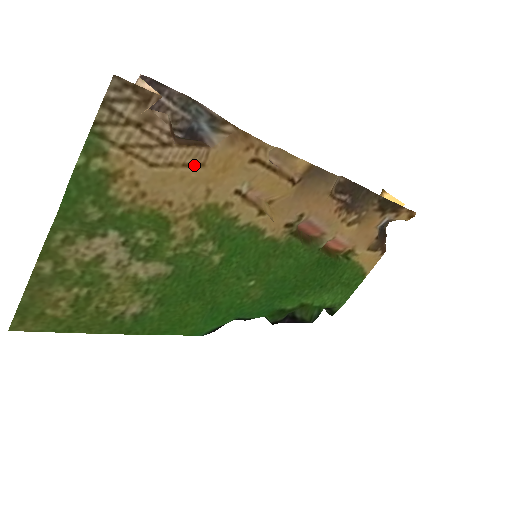
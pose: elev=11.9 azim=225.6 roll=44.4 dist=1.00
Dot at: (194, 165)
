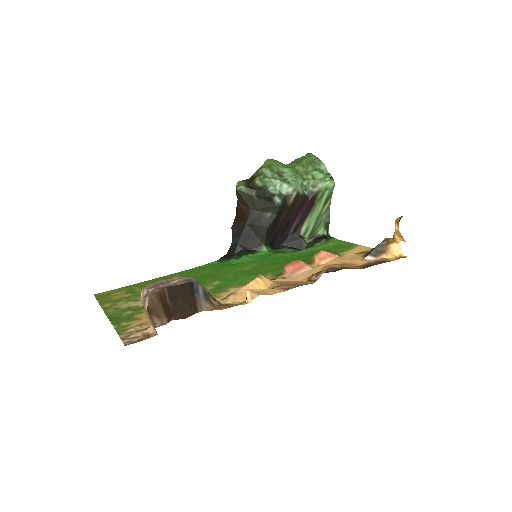
Dot at: occluded
